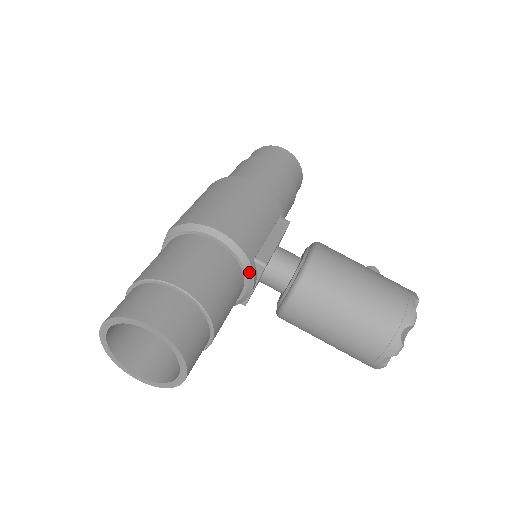
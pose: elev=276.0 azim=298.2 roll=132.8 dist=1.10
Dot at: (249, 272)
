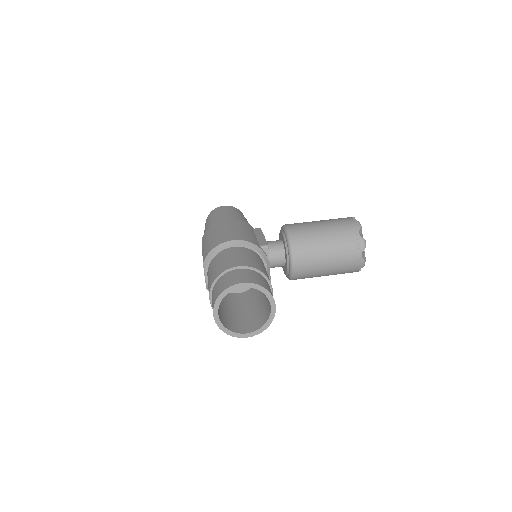
Dot at: (262, 254)
